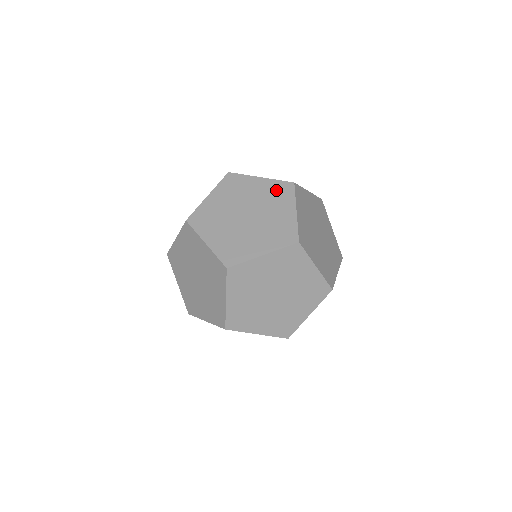
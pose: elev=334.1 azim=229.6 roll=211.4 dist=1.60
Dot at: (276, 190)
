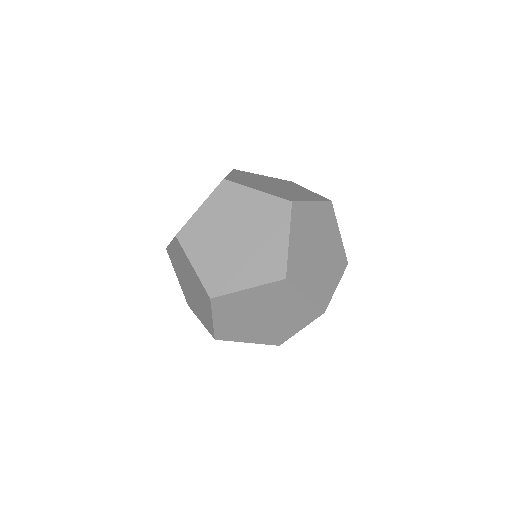
Dot at: (223, 199)
